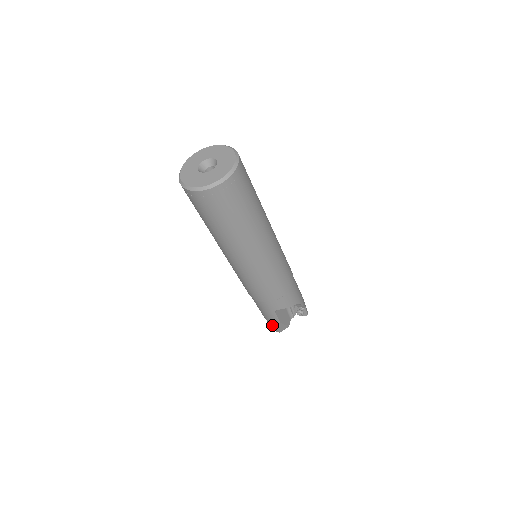
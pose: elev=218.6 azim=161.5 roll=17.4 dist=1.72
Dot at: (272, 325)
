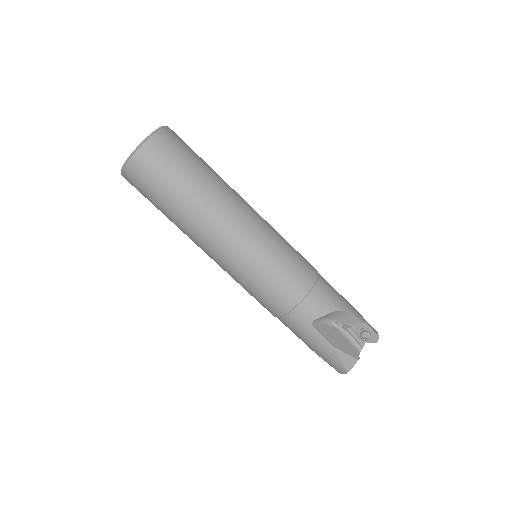
Dot at: (331, 361)
